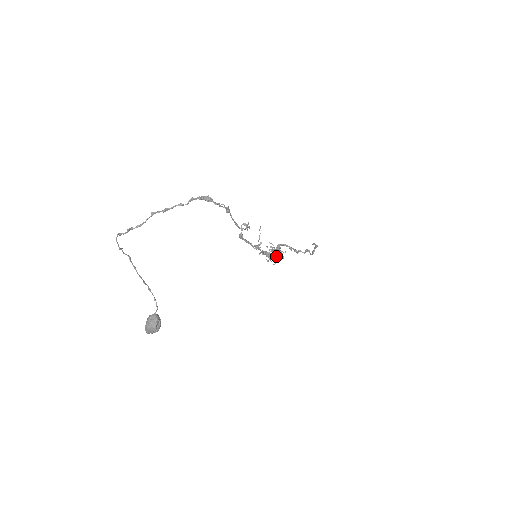
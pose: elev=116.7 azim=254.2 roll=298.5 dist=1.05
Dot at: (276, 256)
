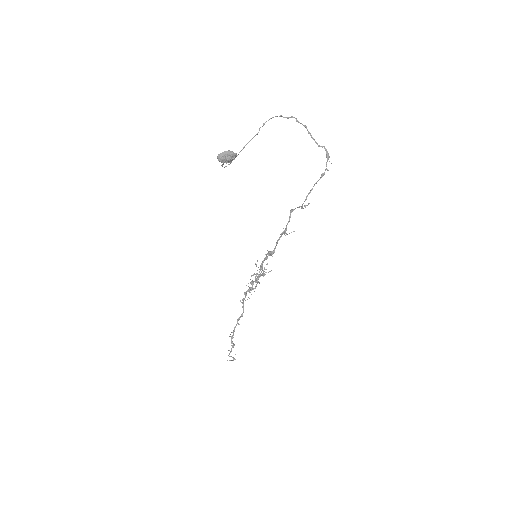
Dot at: (257, 278)
